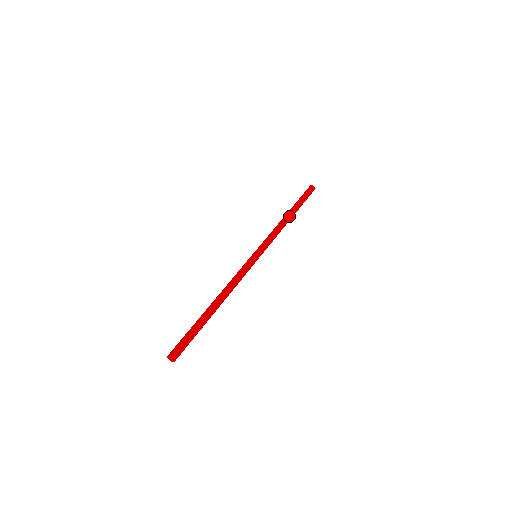
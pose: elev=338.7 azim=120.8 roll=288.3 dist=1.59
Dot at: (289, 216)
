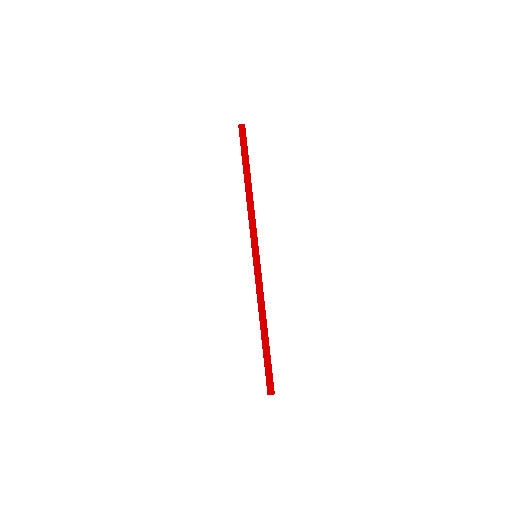
Dot at: (251, 187)
